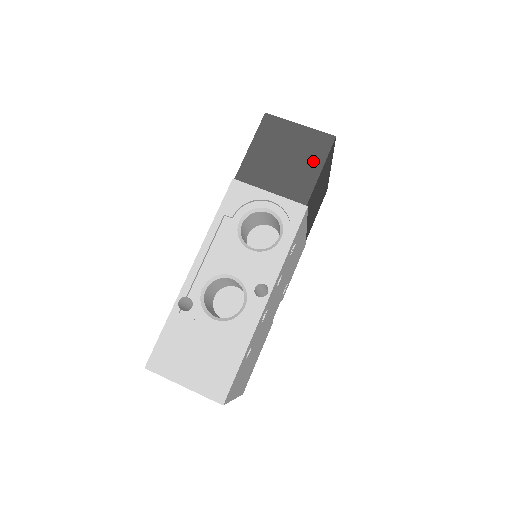
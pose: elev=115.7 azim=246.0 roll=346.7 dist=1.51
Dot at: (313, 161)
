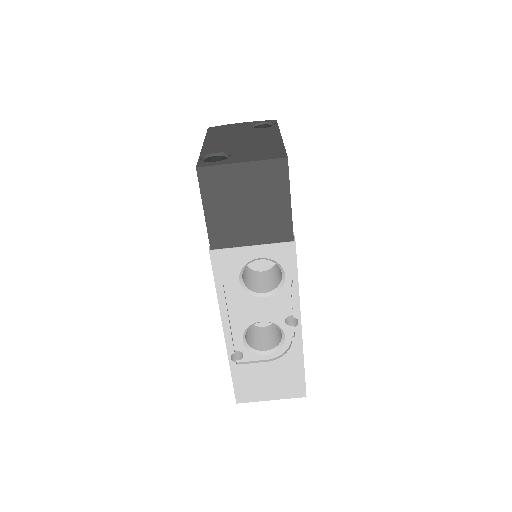
Dot at: (277, 196)
